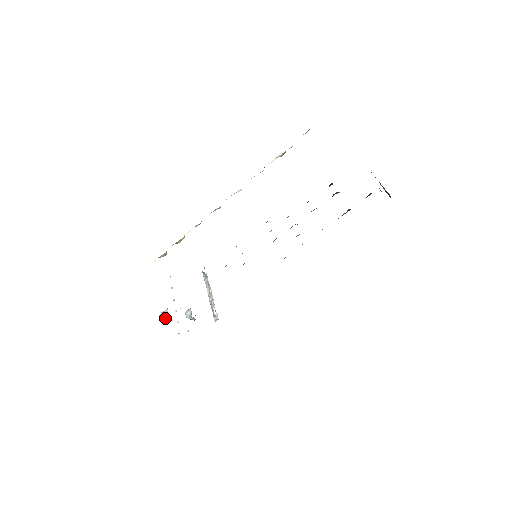
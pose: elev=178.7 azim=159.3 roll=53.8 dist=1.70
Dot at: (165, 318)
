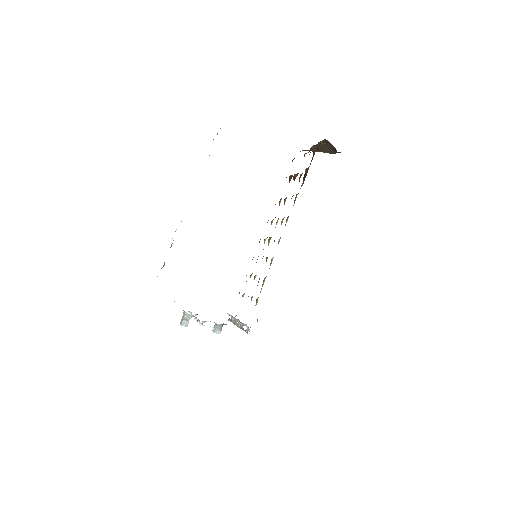
Dot at: (184, 320)
